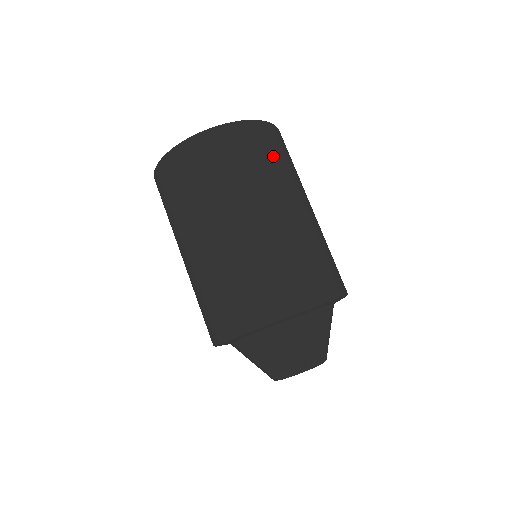
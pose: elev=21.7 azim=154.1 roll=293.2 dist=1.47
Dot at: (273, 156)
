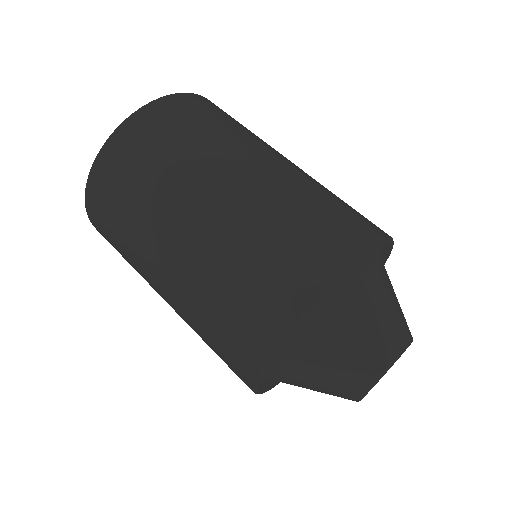
Dot at: (195, 126)
